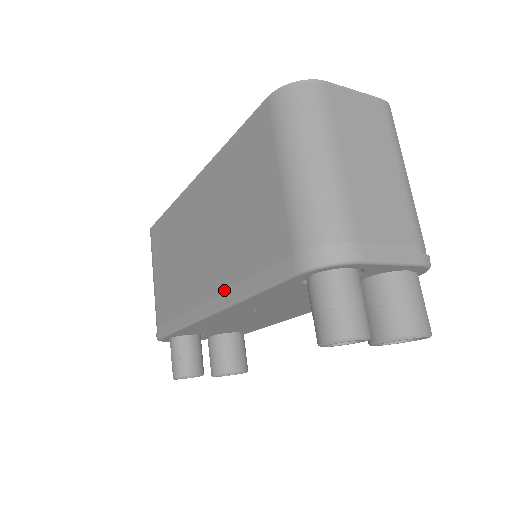
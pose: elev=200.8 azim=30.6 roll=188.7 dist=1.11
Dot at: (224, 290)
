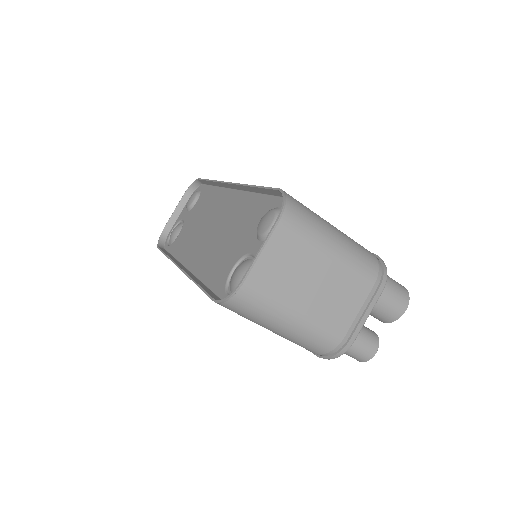
Dot at: occluded
